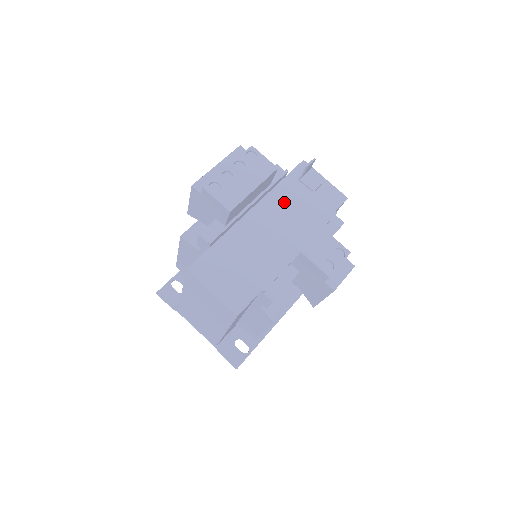
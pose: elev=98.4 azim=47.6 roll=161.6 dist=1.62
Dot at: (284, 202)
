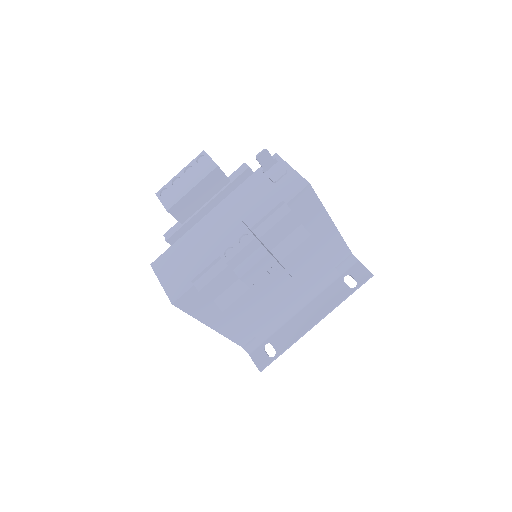
Dot at: (244, 198)
